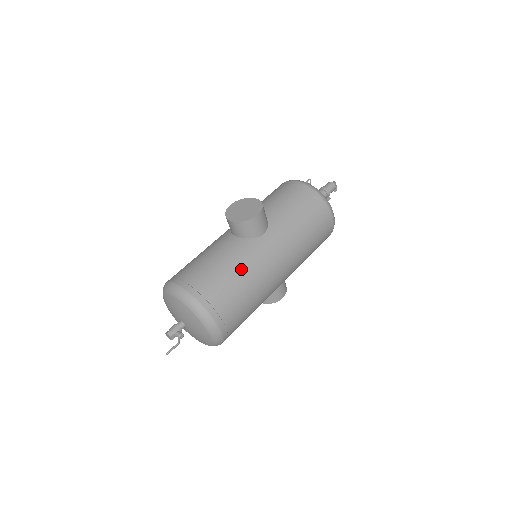
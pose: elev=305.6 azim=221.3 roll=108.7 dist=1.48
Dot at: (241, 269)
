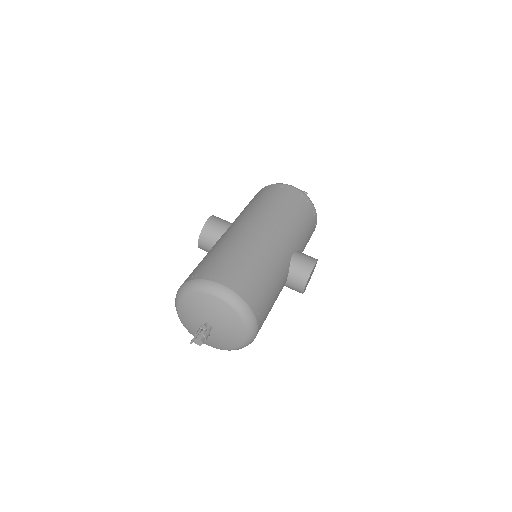
Dot at: (216, 247)
